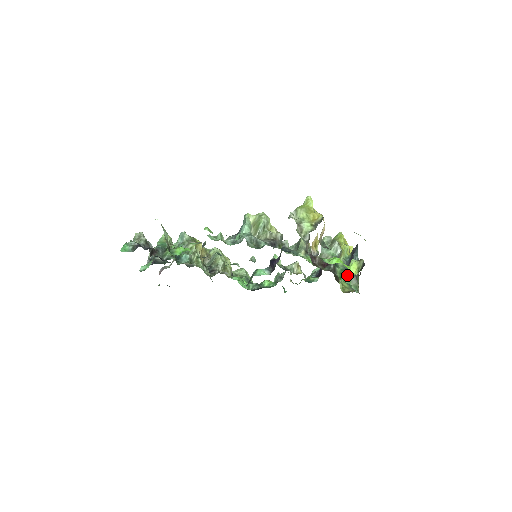
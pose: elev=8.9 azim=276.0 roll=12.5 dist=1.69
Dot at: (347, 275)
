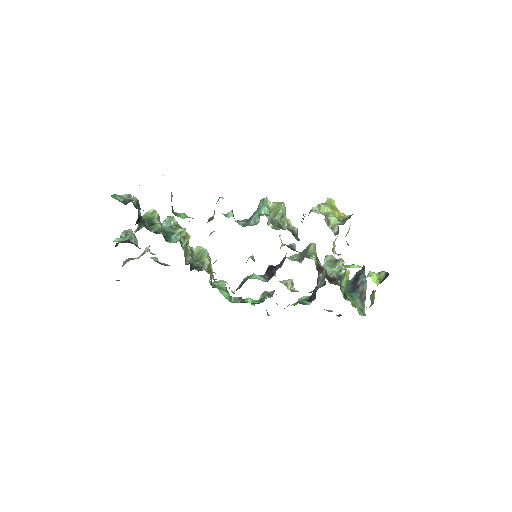
Dot at: (352, 296)
